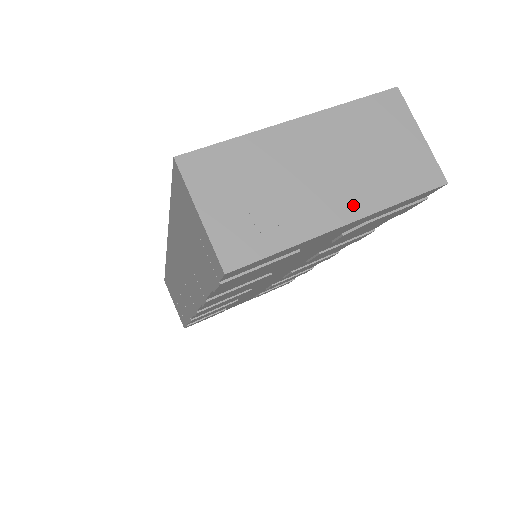
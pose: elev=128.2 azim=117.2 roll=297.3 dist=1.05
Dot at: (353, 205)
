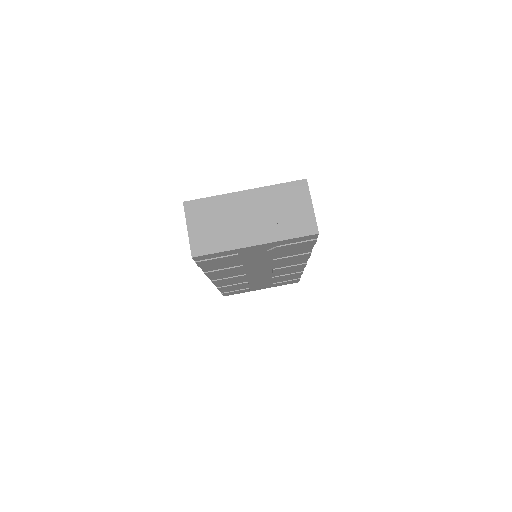
Dot at: (262, 237)
